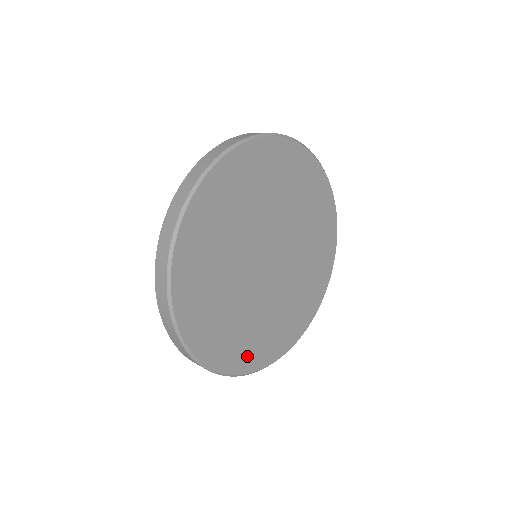
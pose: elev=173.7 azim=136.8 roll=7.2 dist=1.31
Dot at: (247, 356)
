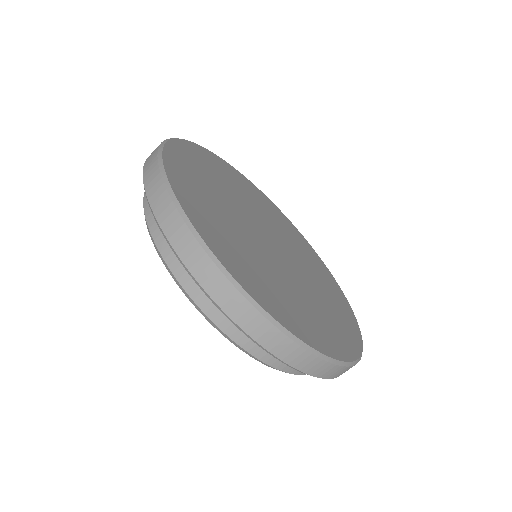
Dot at: (331, 340)
